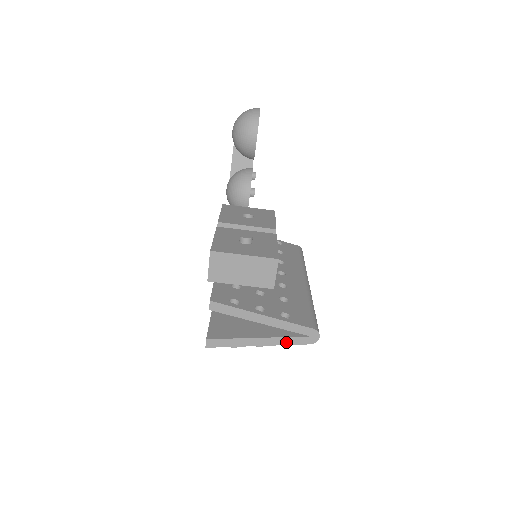
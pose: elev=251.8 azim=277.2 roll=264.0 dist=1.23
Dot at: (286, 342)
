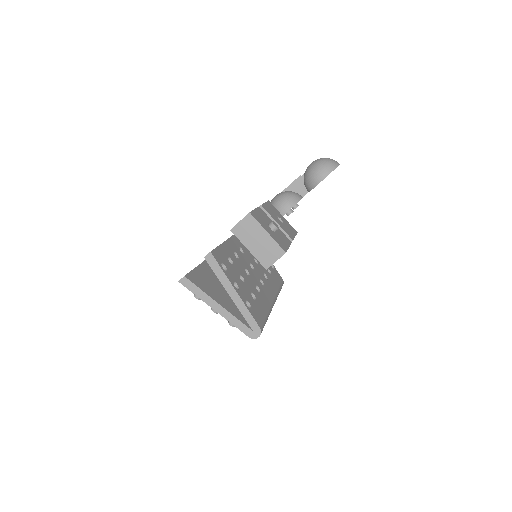
Dot at: (234, 322)
